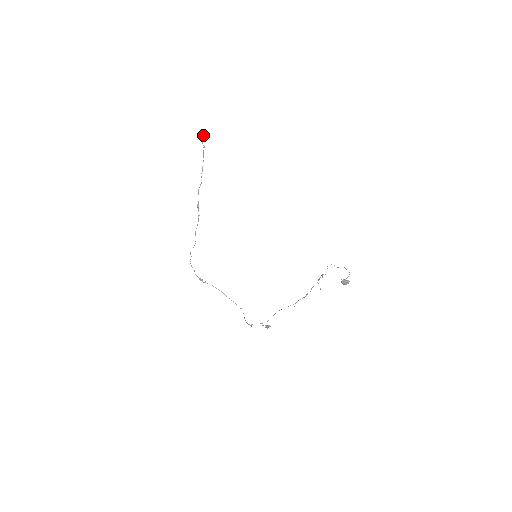
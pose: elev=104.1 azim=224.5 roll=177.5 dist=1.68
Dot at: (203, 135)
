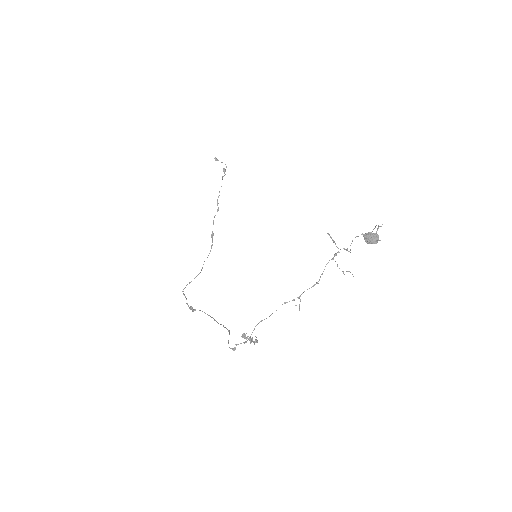
Dot at: (225, 164)
